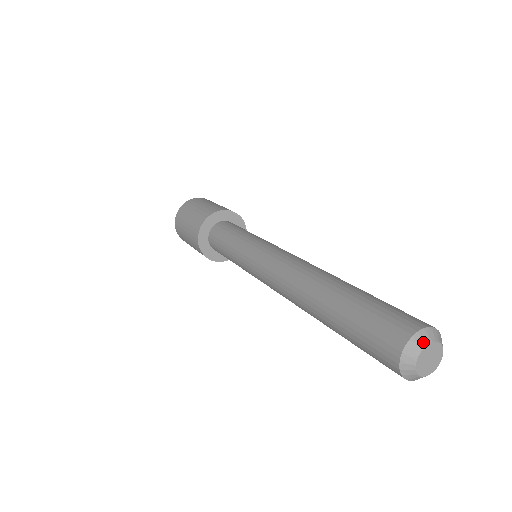
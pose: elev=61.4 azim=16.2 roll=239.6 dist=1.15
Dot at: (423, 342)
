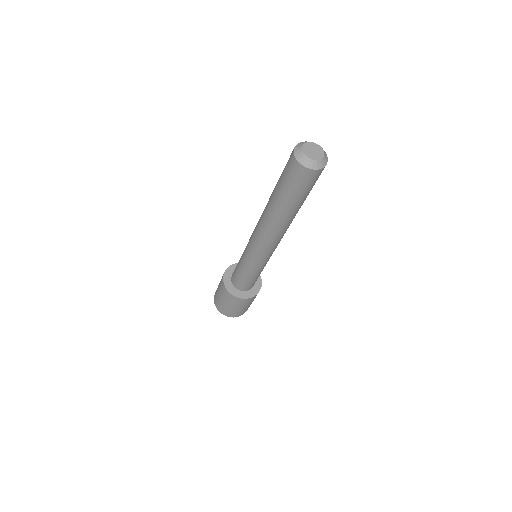
Dot at: (300, 151)
